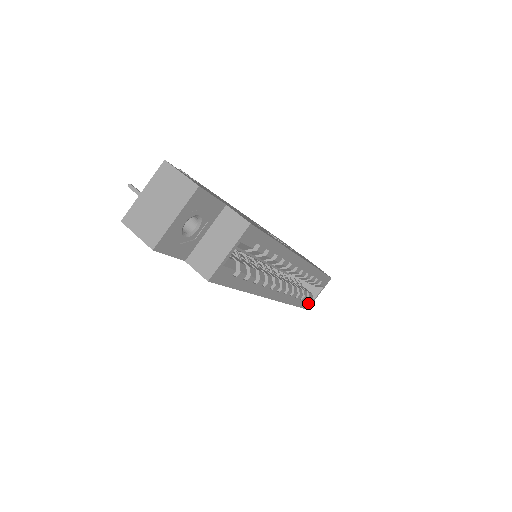
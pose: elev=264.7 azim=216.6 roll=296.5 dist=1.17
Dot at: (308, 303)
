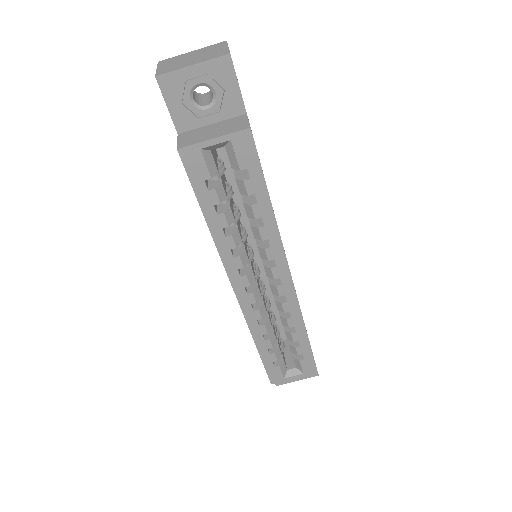
Dot at: (276, 373)
